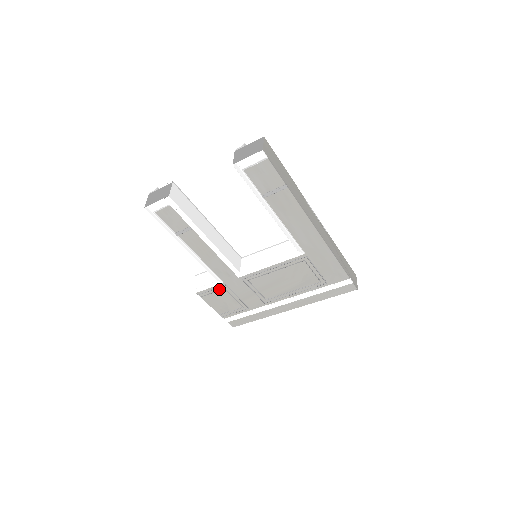
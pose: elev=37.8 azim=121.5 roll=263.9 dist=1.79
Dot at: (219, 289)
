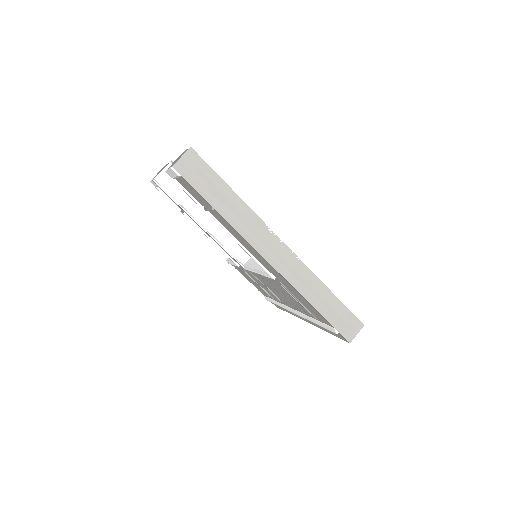
Dot at: (242, 270)
